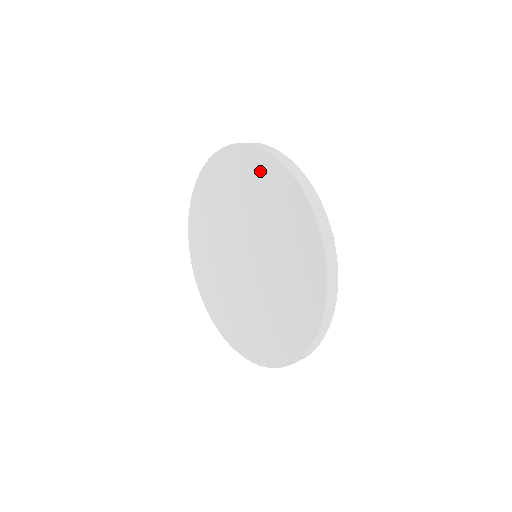
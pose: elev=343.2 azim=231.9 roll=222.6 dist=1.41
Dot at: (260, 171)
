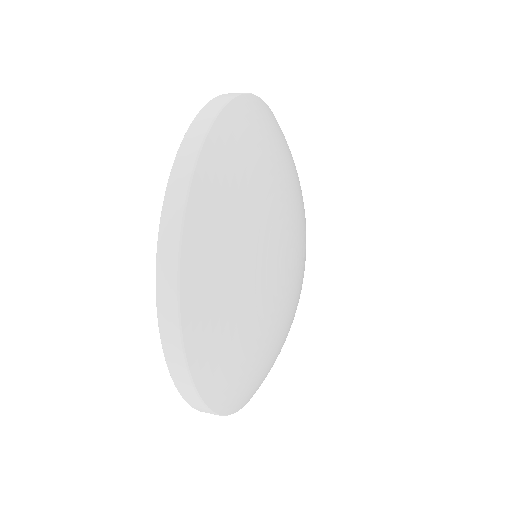
Dot at: occluded
